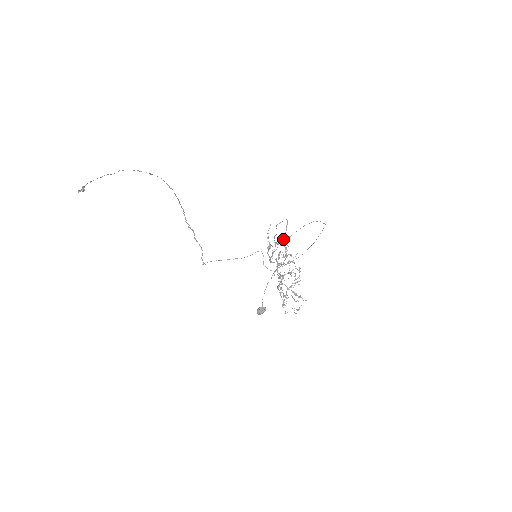
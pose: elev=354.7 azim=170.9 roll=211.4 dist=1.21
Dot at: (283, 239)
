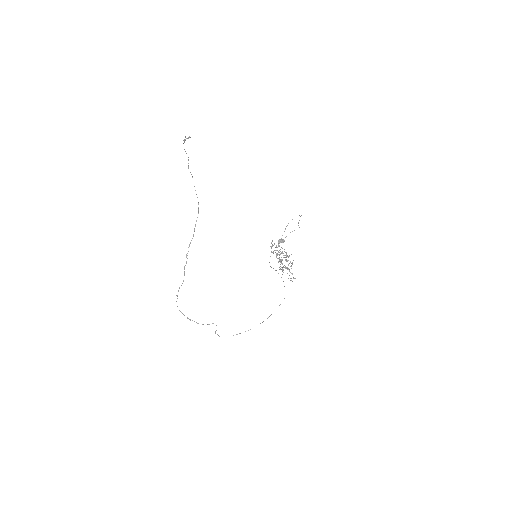
Dot at: (270, 266)
